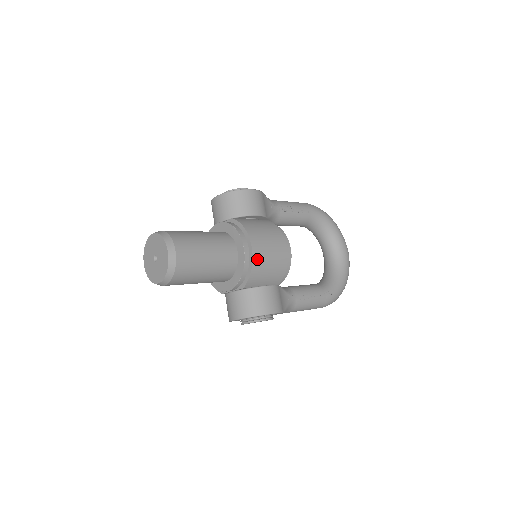
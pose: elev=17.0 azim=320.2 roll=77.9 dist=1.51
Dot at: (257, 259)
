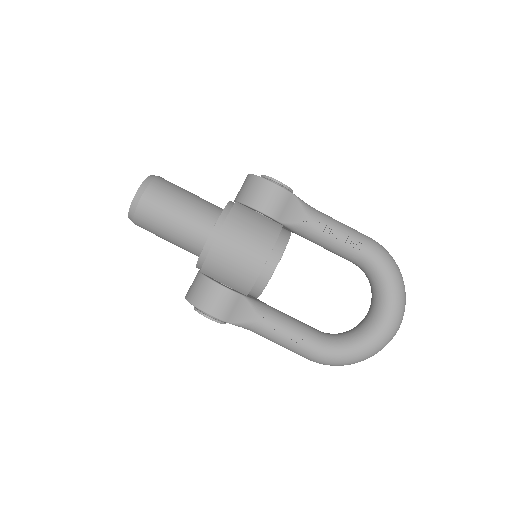
Dot at: (217, 251)
